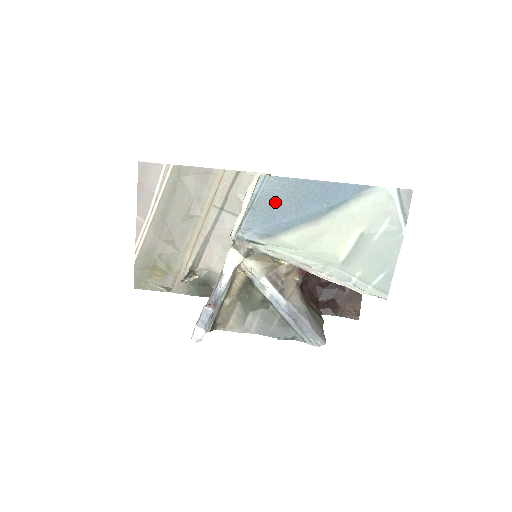
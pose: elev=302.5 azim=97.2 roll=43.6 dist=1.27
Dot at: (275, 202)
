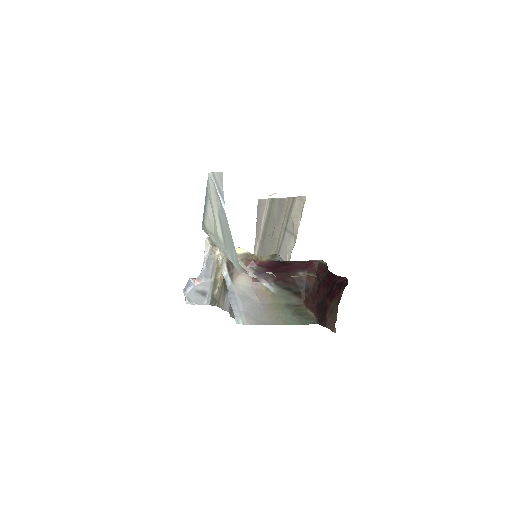
Dot at: occluded
